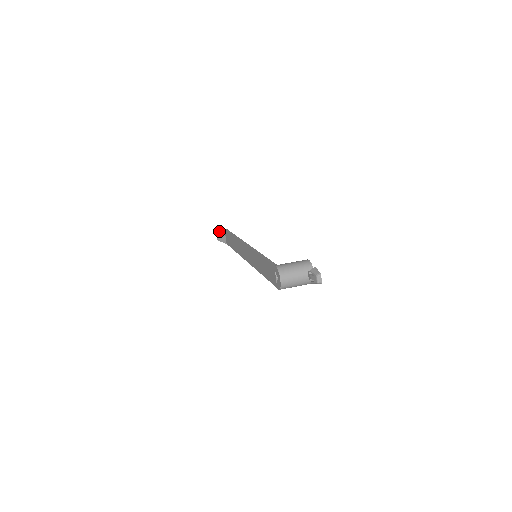
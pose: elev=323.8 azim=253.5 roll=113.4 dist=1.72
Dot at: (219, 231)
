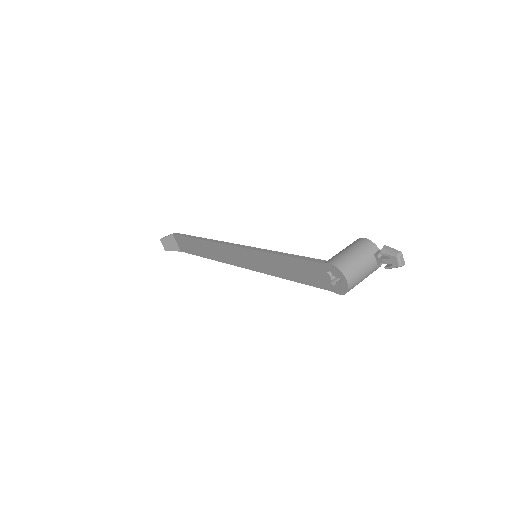
Dot at: (164, 238)
